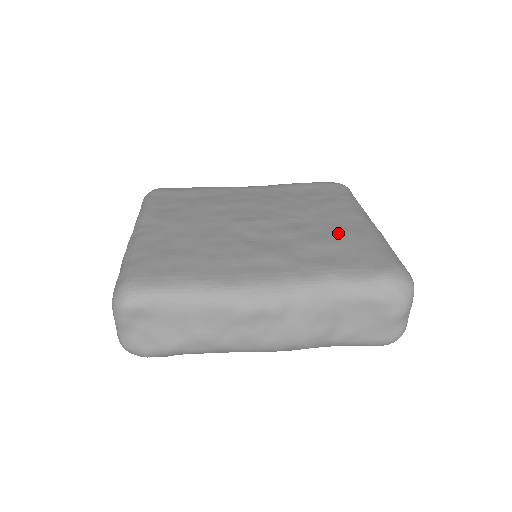
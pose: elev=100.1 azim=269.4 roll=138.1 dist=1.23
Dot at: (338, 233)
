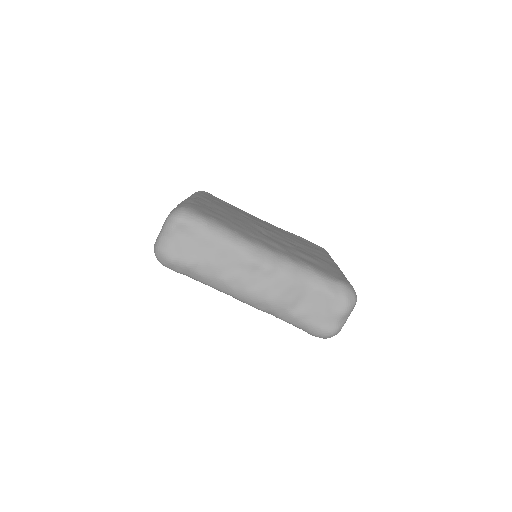
Dot at: (319, 259)
